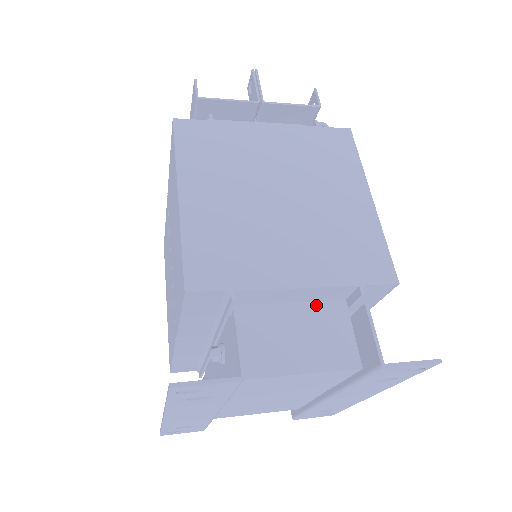
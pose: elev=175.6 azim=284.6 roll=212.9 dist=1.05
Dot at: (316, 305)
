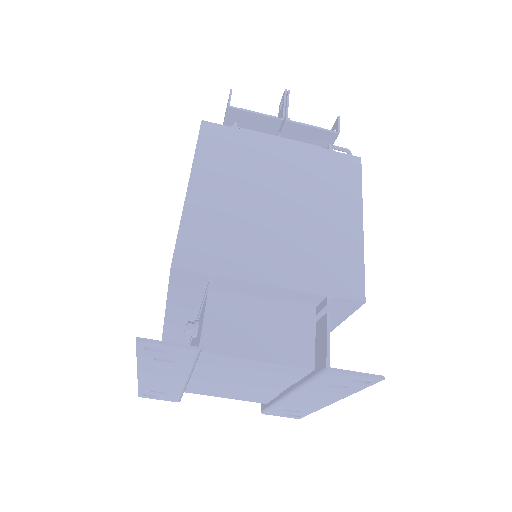
Dot at: (287, 306)
